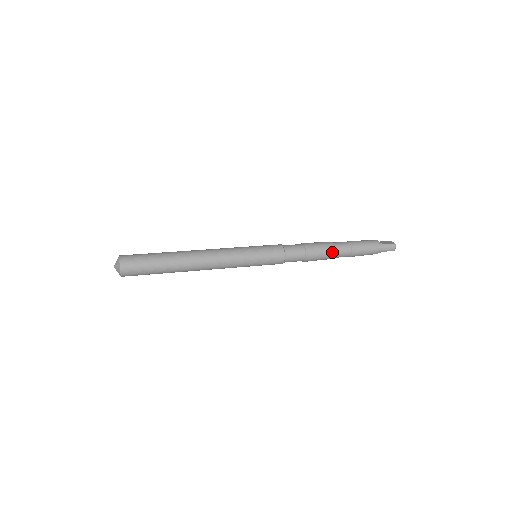
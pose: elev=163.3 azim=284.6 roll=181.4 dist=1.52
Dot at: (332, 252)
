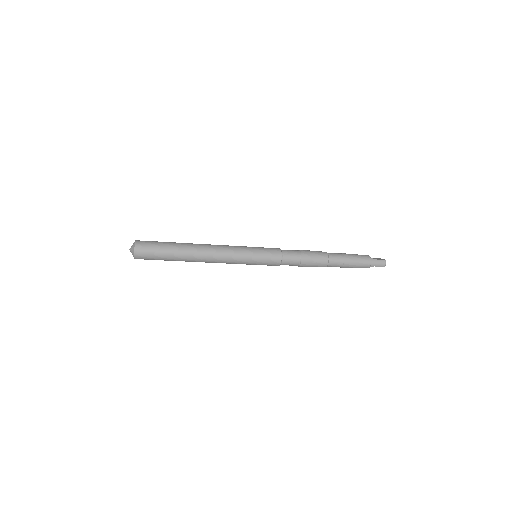
Dot at: (326, 260)
